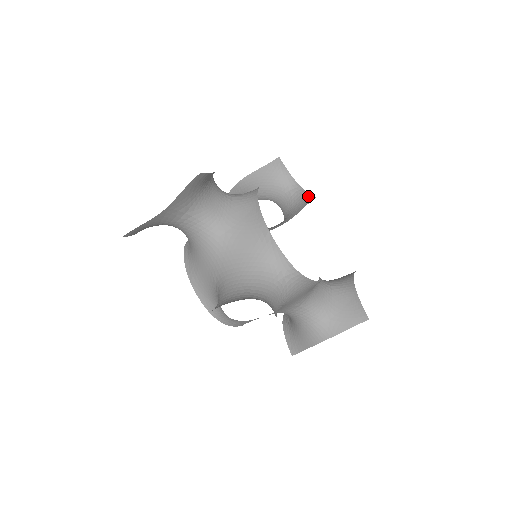
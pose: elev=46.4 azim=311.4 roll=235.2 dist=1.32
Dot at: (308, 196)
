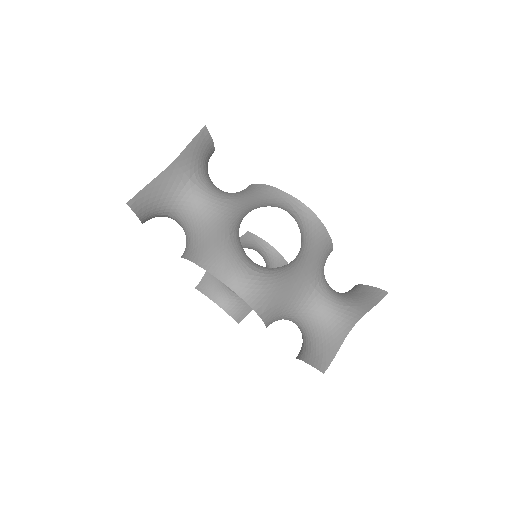
Dot at: (282, 260)
